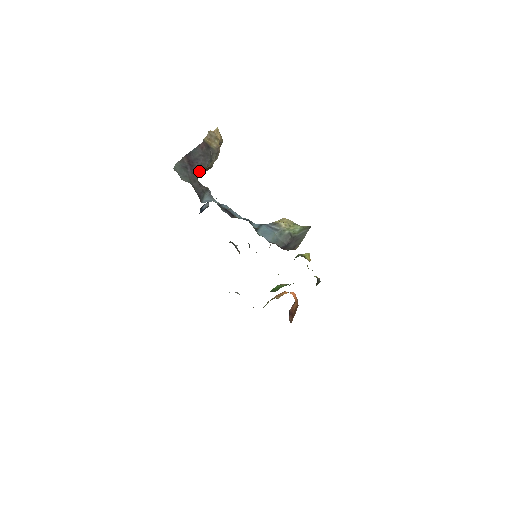
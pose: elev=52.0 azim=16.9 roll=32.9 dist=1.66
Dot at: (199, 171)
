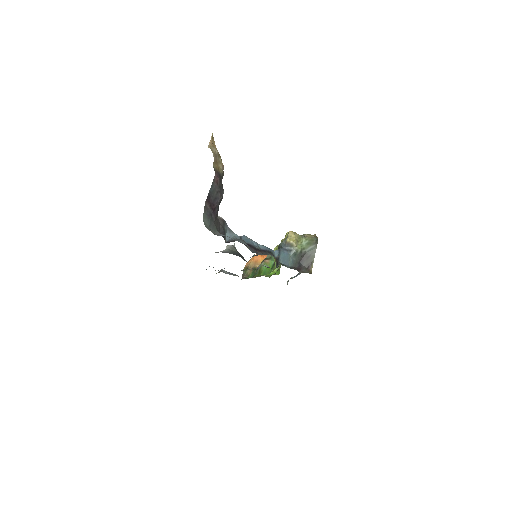
Dot at: (218, 209)
